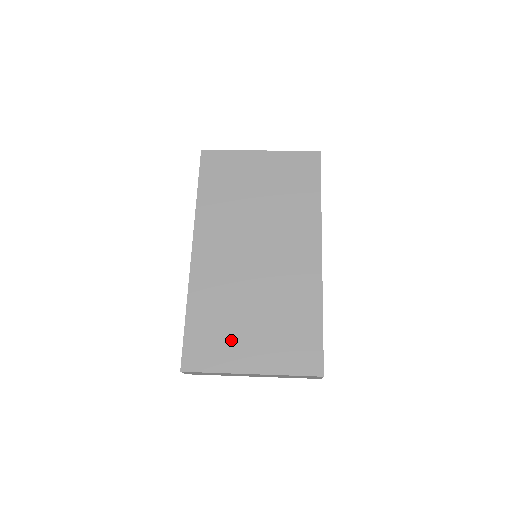
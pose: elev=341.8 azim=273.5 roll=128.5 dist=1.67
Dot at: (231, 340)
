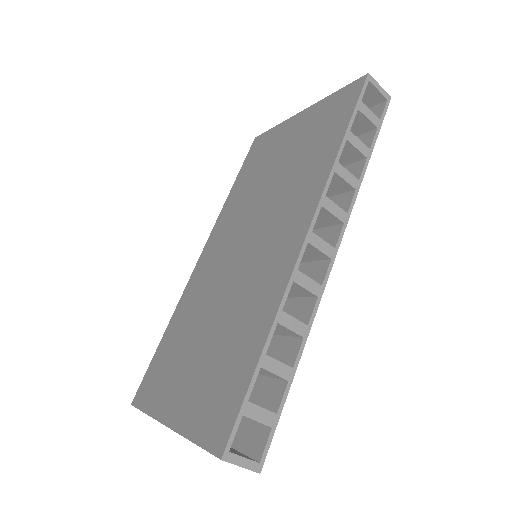
Dot at: (174, 371)
